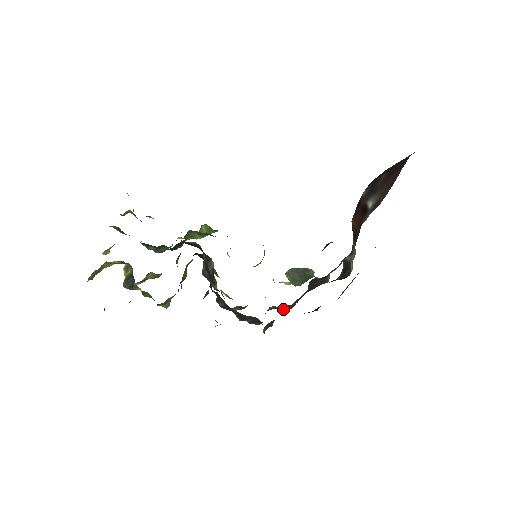
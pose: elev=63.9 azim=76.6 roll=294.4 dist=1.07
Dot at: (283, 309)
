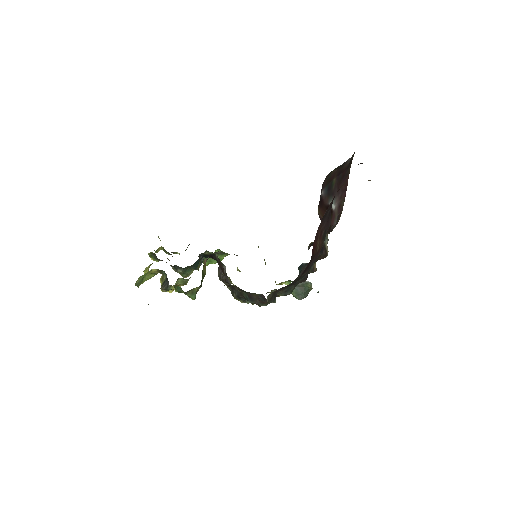
Dot at: (283, 294)
